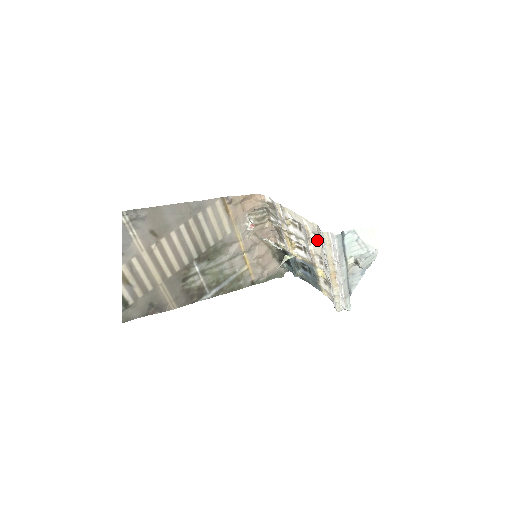
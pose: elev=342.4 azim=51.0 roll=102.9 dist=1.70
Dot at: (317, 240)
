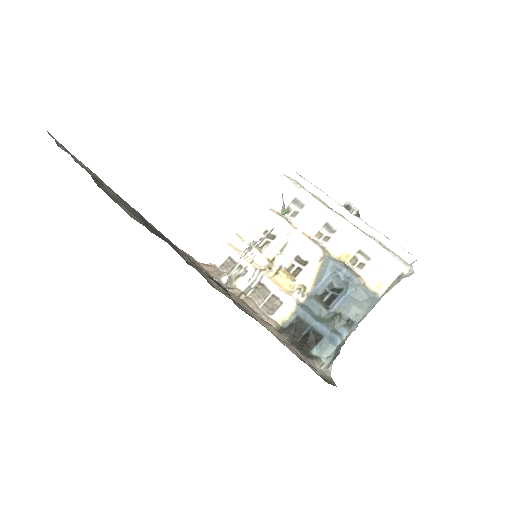
Dot at: (294, 214)
